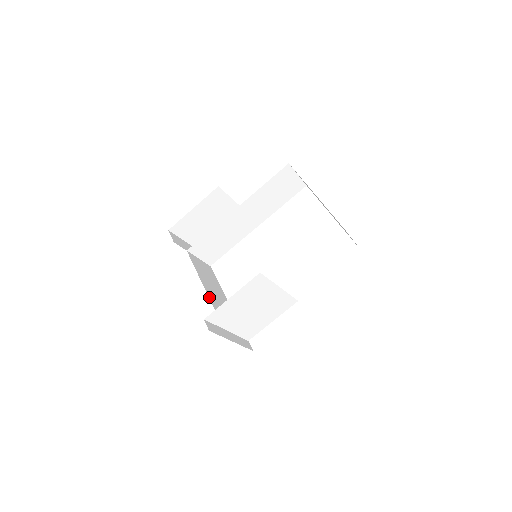
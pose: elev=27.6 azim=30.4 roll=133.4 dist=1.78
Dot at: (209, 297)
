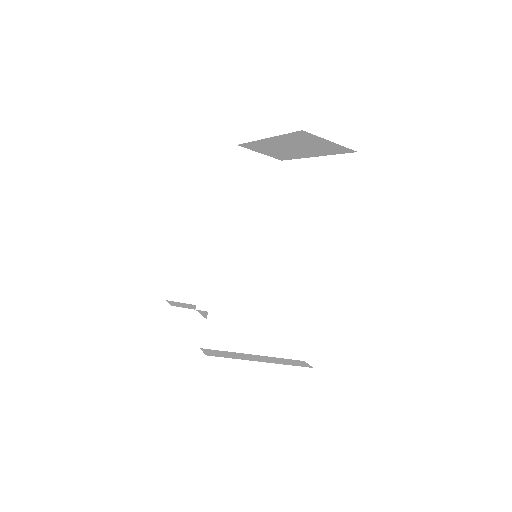
Dot at: occluded
